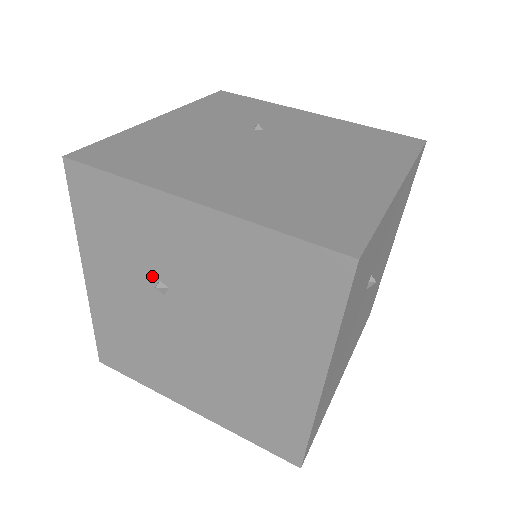
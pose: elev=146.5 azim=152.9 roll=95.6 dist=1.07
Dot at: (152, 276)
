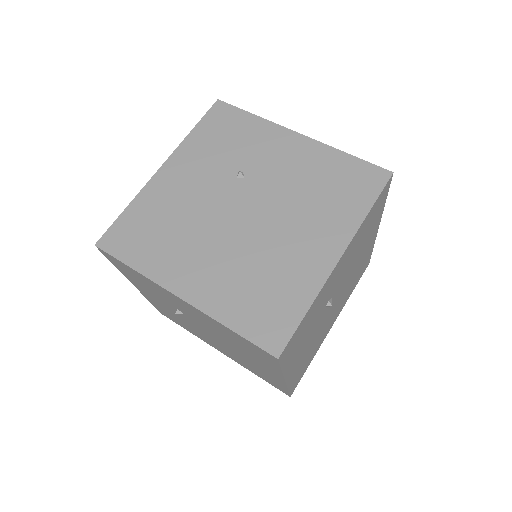
Dot at: (172, 306)
